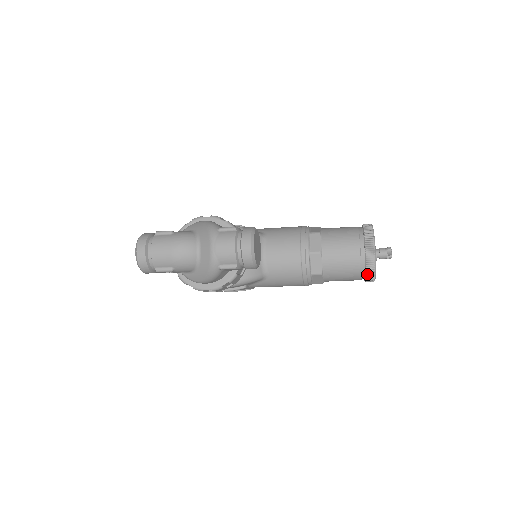
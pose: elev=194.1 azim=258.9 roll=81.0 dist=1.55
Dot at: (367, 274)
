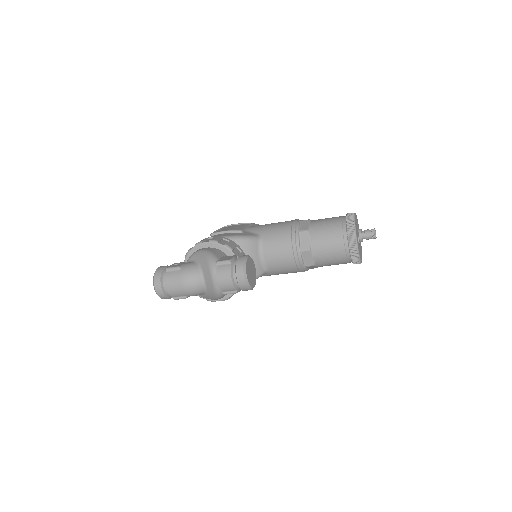
Dot at: (353, 262)
